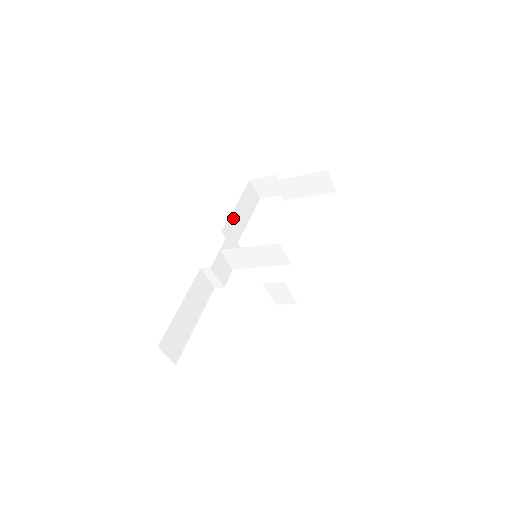
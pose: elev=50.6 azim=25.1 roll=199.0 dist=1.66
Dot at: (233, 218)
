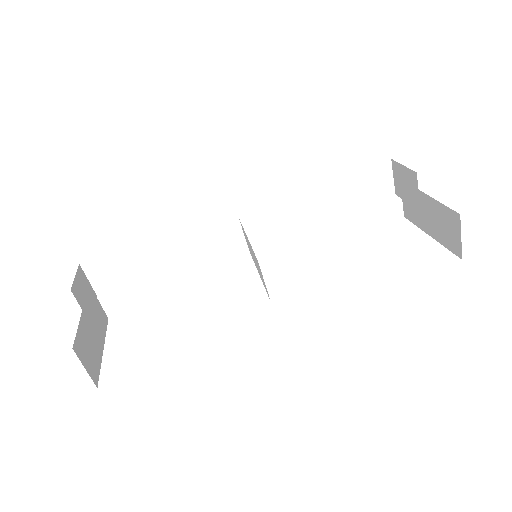
Dot at: (312, 192)
